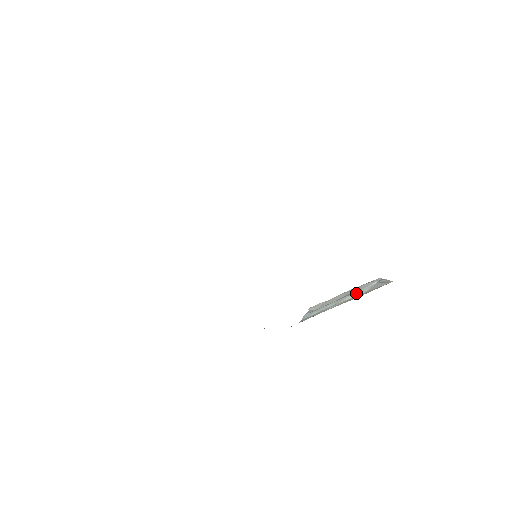
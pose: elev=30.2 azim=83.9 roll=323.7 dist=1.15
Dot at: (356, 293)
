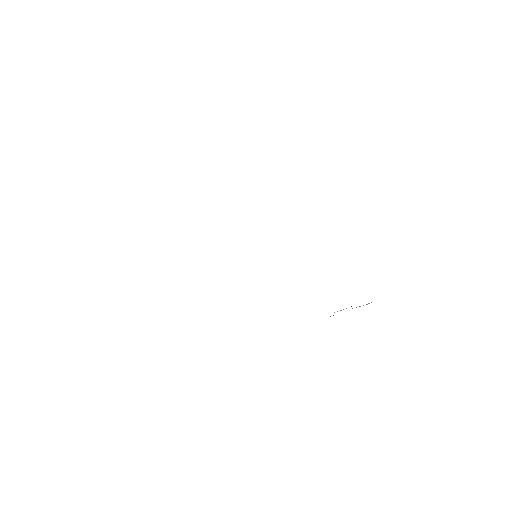
Dot at: occluded
